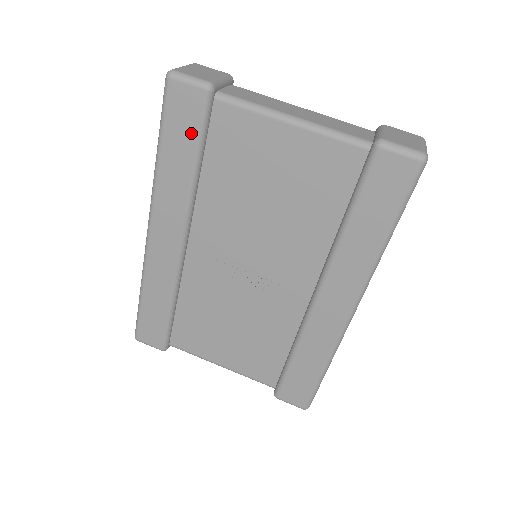
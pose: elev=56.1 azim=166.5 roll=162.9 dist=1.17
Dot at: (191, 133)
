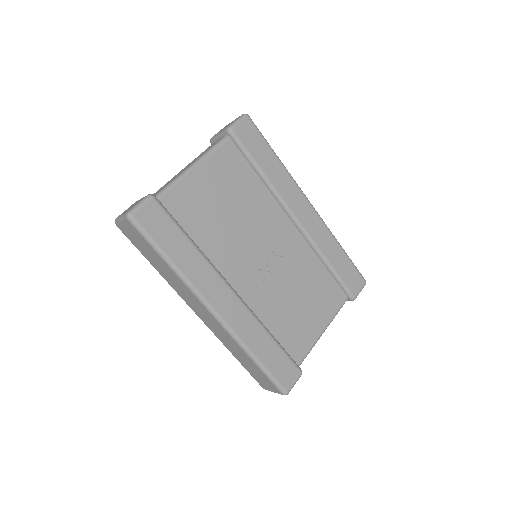
Dot at: (171, 227)
